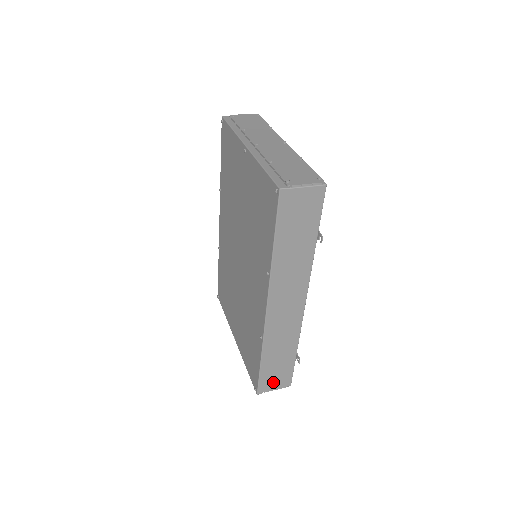
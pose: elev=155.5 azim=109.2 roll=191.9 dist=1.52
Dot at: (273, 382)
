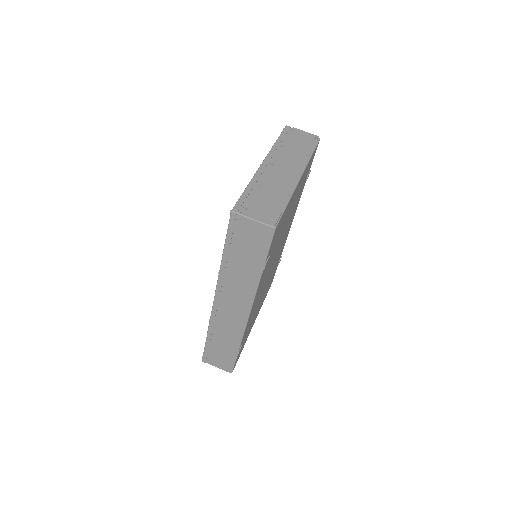
Dot at: (216, 360)
